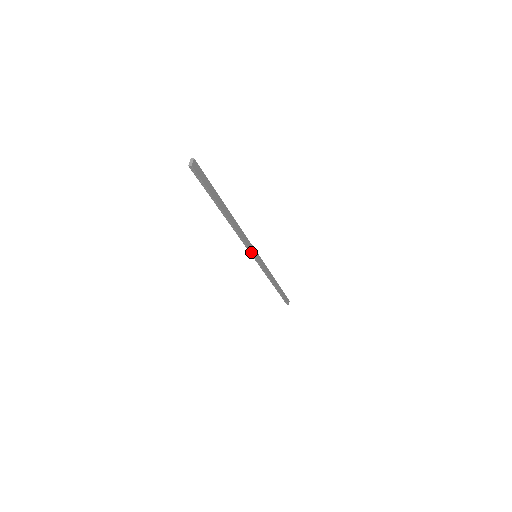
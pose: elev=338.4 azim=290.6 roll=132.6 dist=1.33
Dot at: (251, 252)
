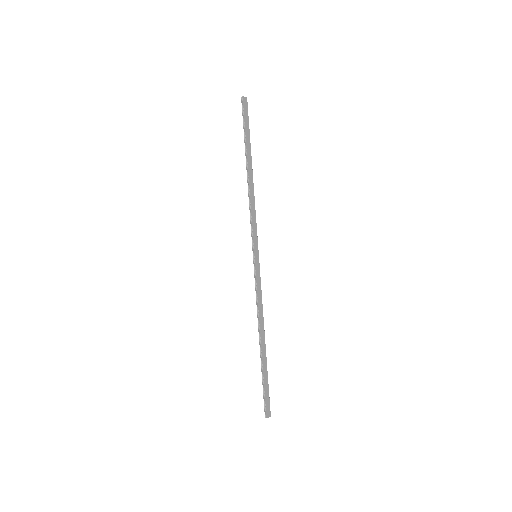
Dot at: (253, 239)
